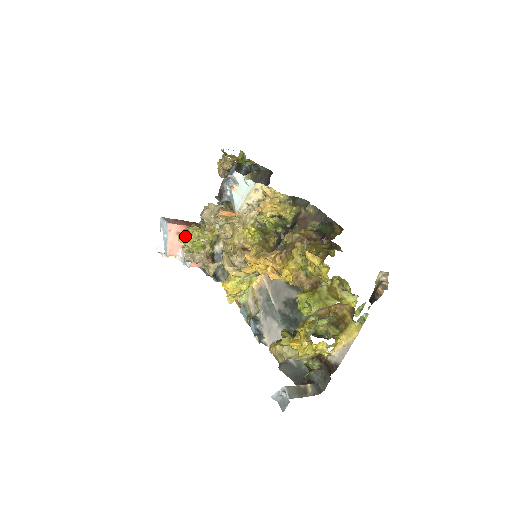
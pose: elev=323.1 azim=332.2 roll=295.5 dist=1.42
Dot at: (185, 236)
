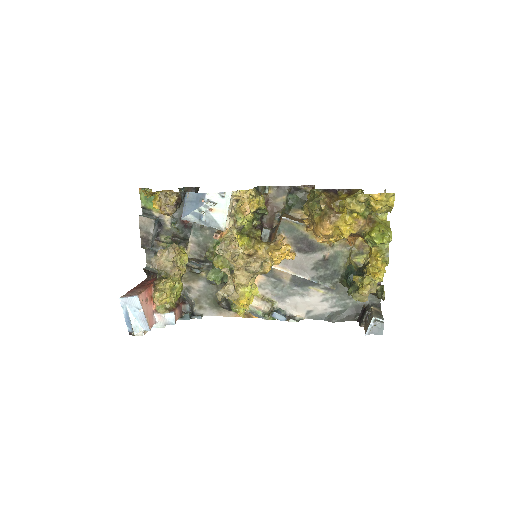
Dot at: (164, 294)
